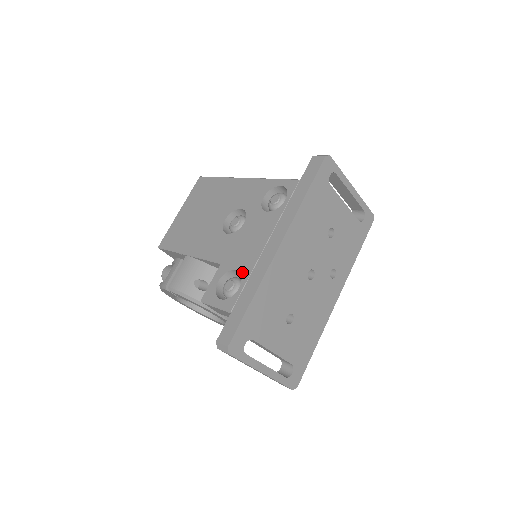
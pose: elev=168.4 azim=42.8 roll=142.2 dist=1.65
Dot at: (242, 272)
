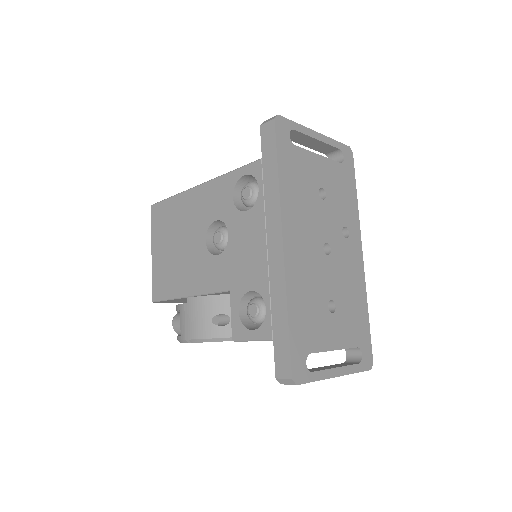
Dot at: (259, 290)
